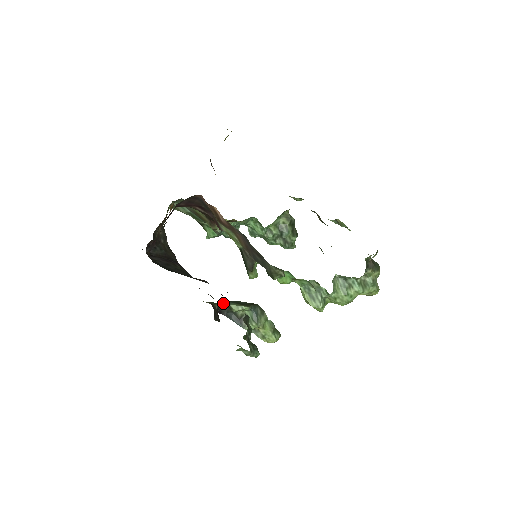
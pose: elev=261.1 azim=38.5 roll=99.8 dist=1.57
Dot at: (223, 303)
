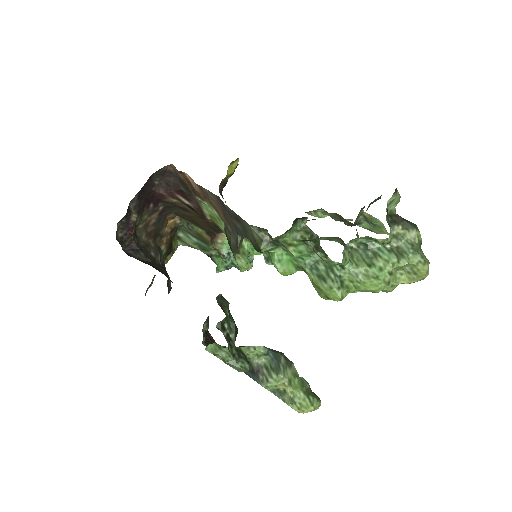
Dot at: occluded
